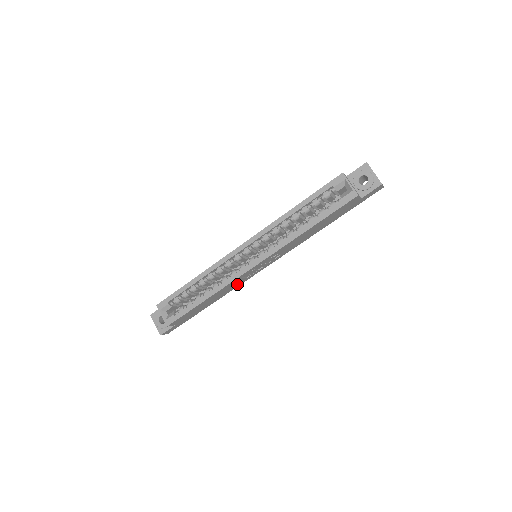
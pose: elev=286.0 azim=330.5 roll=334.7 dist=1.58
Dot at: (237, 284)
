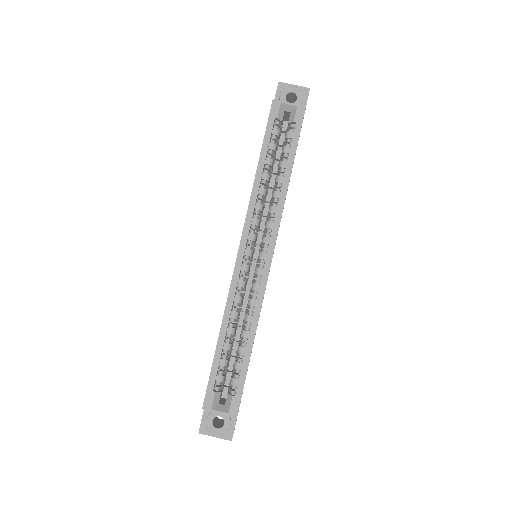
Dot at: occluded
